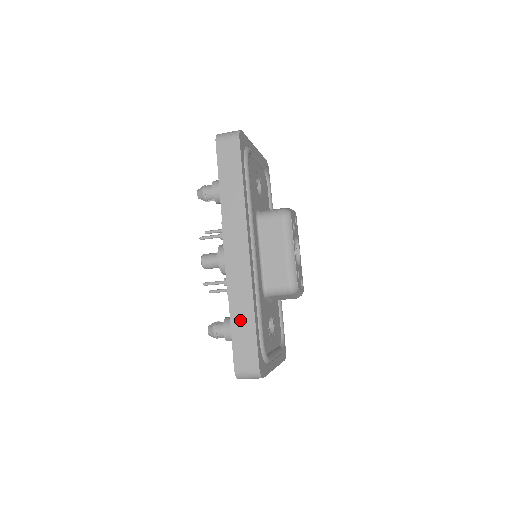
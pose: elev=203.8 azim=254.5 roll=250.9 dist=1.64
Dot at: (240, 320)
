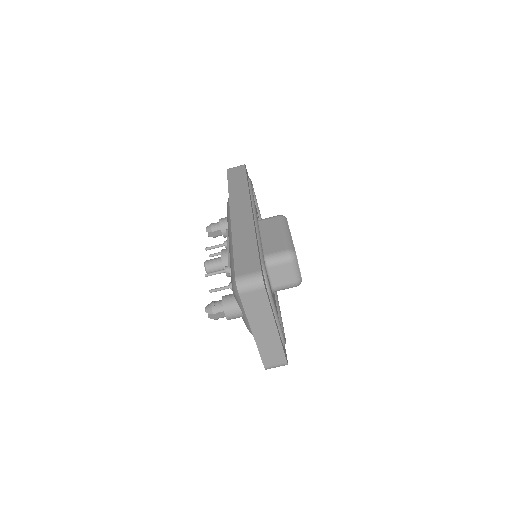
Dot at: (242, 245)
